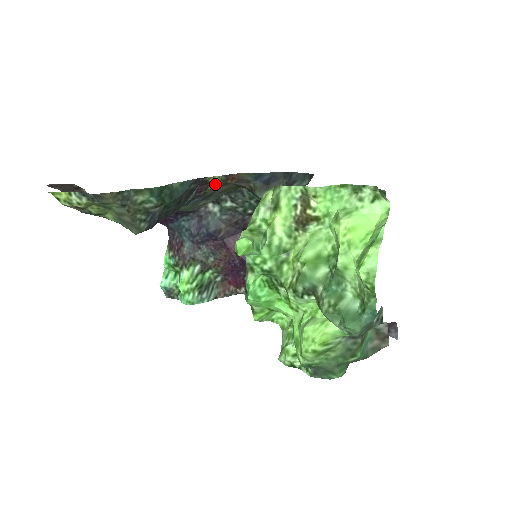
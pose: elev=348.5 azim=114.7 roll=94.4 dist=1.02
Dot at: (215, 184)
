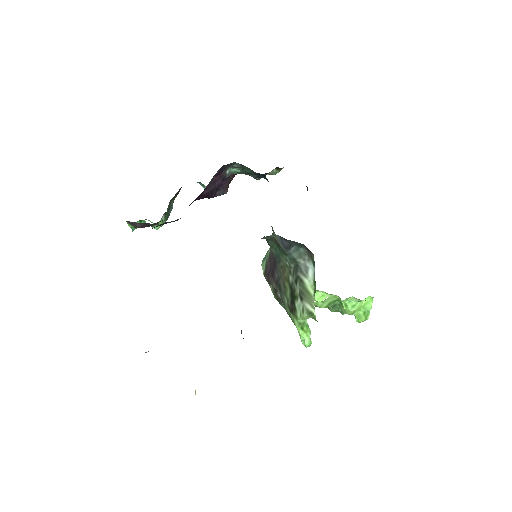
Dot at: occluded
